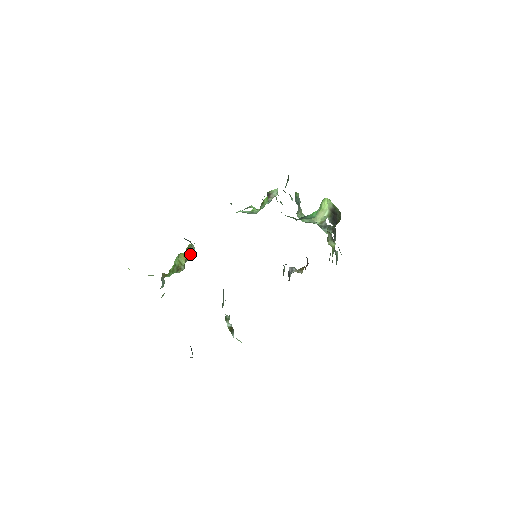
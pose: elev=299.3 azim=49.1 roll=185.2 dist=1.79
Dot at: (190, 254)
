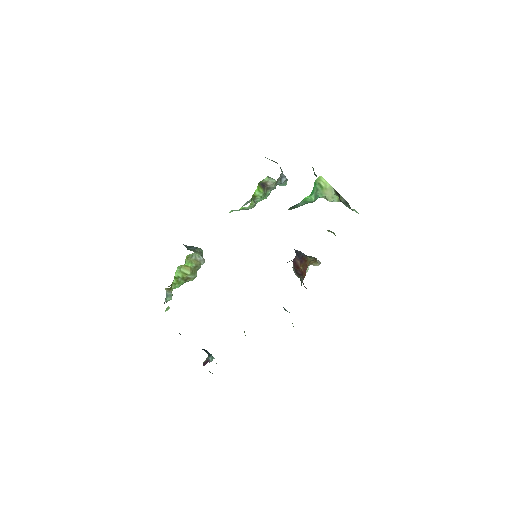
Dot at: (195, 262)
